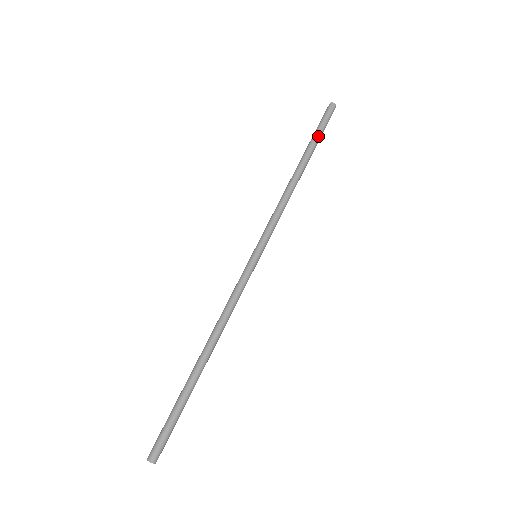
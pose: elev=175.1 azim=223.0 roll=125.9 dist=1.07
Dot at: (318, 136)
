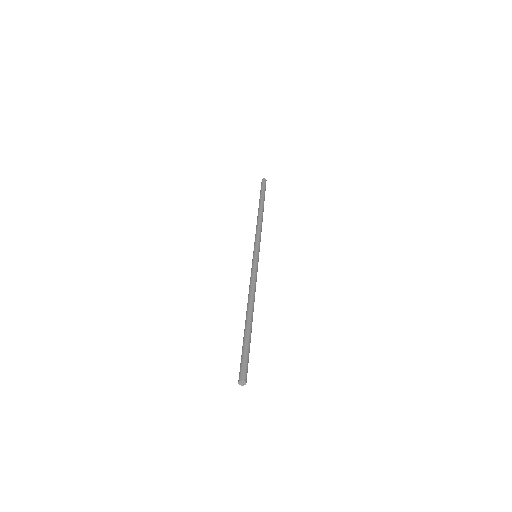
Dot at: occluded
